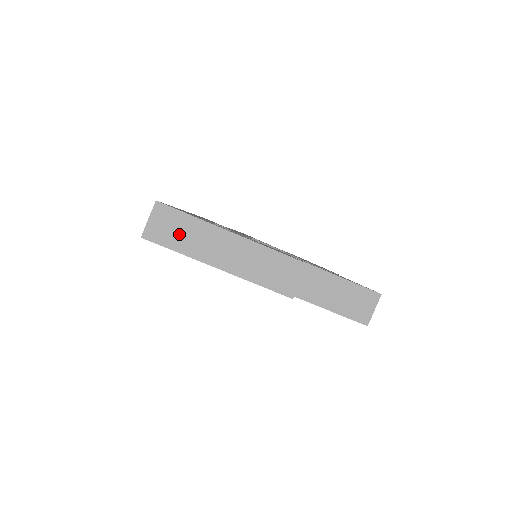
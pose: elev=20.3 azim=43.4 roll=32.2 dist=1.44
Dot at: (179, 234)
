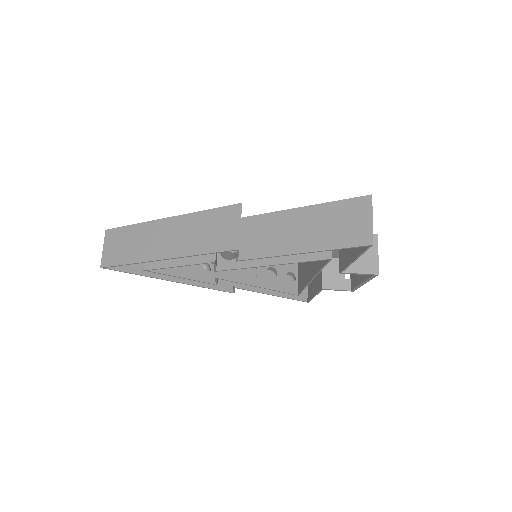
Dot at: (126, 247)
